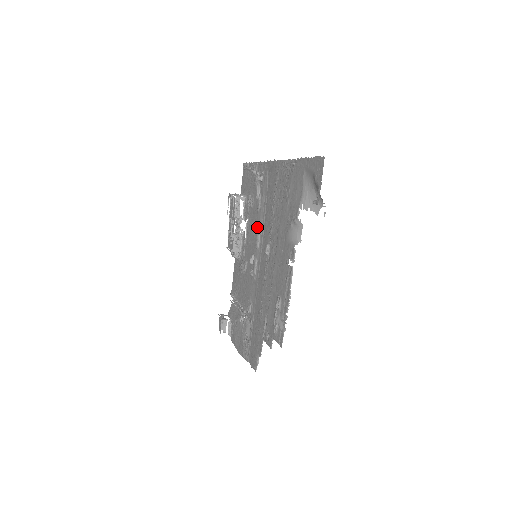
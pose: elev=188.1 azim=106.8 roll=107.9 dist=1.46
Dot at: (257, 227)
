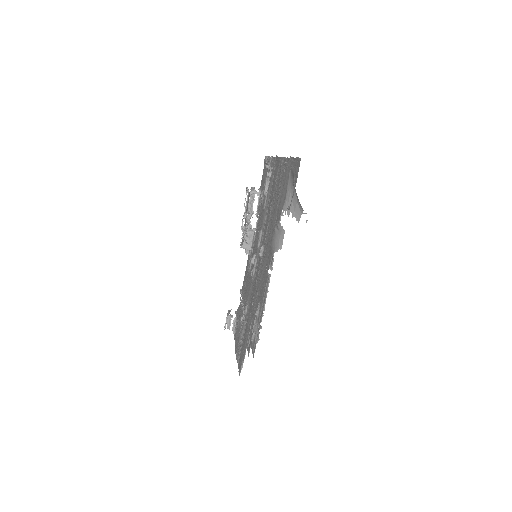
Dot at: (261, 226)
